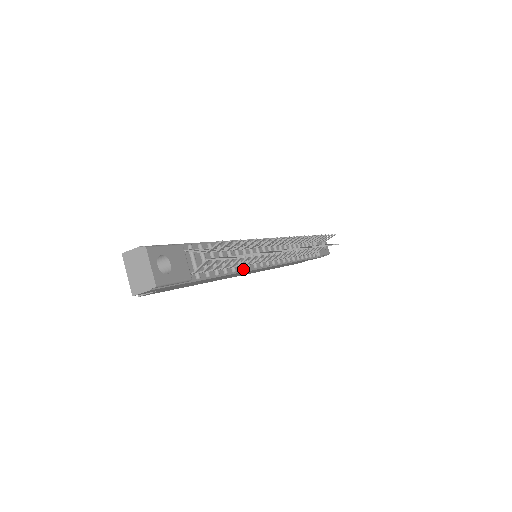
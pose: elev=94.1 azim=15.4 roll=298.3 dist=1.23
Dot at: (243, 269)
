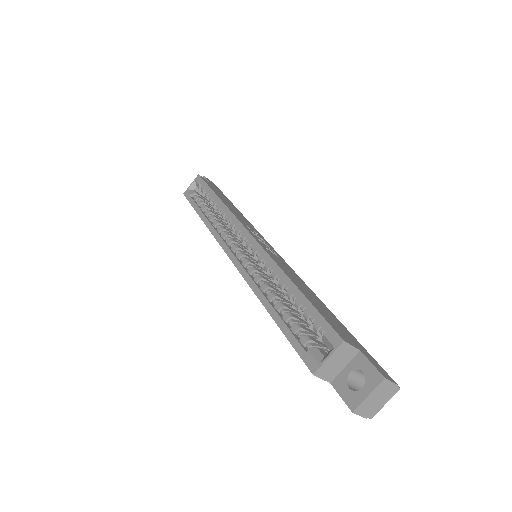
Dot at: occluded
